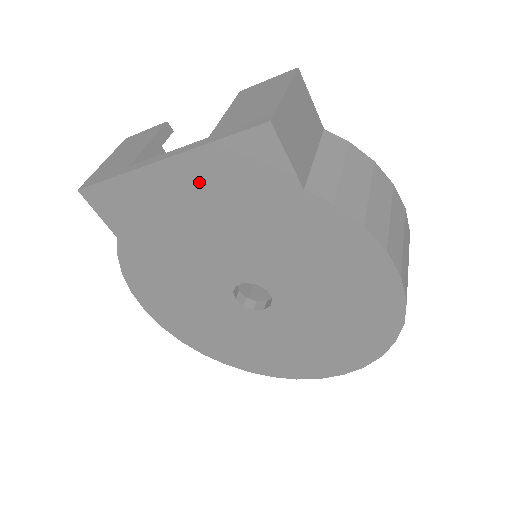
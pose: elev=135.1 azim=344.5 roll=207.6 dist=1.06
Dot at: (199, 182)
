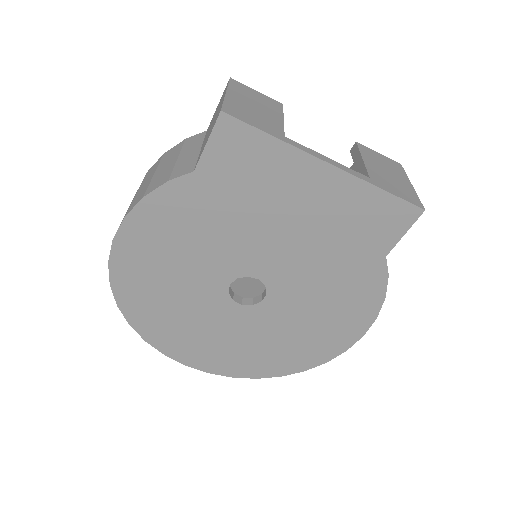
Dot at: (333, 199)
